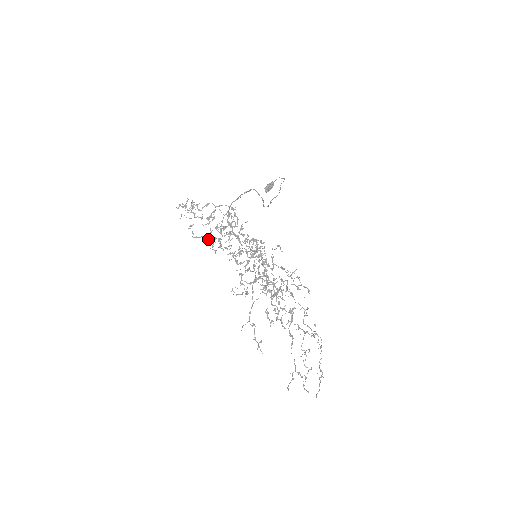
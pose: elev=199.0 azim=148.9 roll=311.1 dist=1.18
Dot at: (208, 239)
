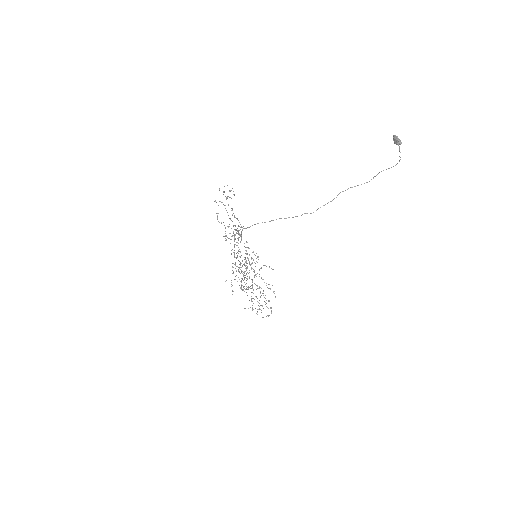
Dot at: occluded
